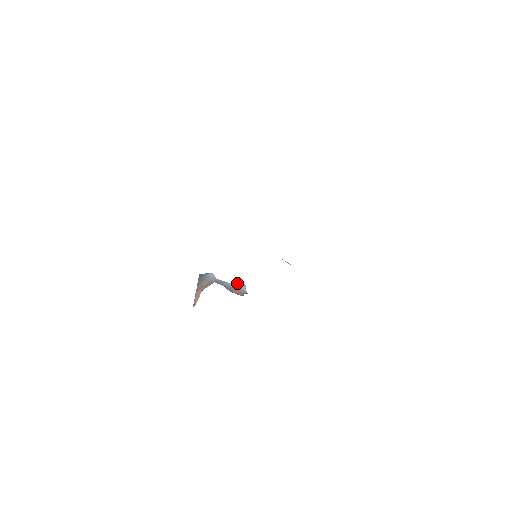
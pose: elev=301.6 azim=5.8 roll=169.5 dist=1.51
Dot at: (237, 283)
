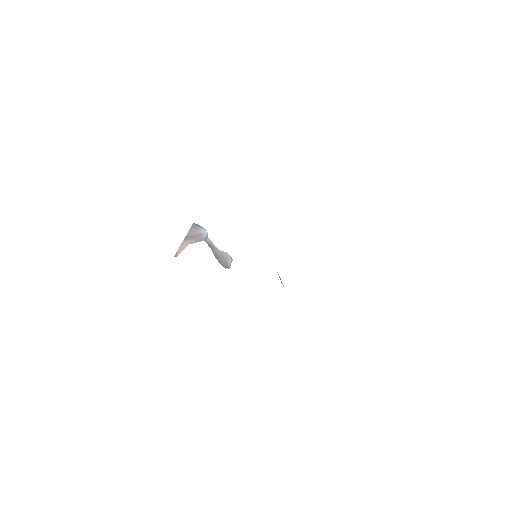
Dot at: (225, 254)
